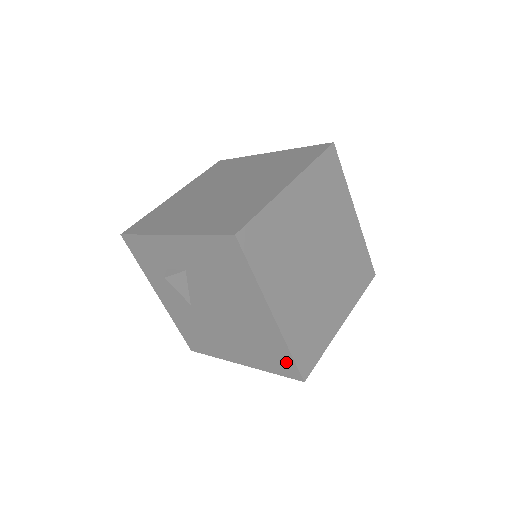
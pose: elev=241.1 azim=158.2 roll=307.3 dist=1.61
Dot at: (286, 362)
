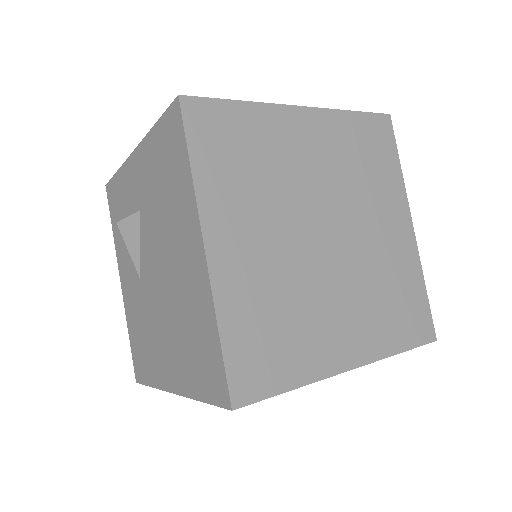
Dot at: (214, 363)
